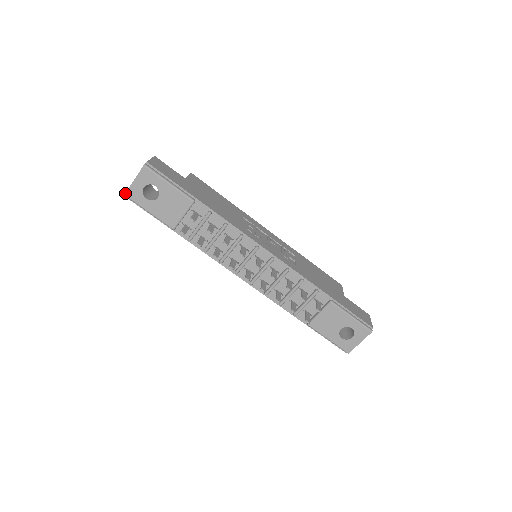
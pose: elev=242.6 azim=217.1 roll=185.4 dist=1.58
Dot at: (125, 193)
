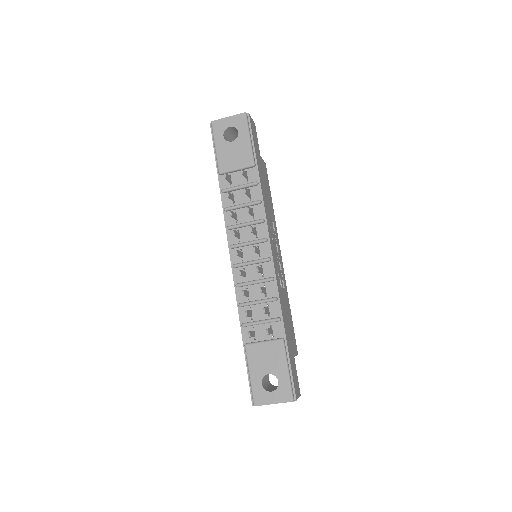
Dot at: occluded
